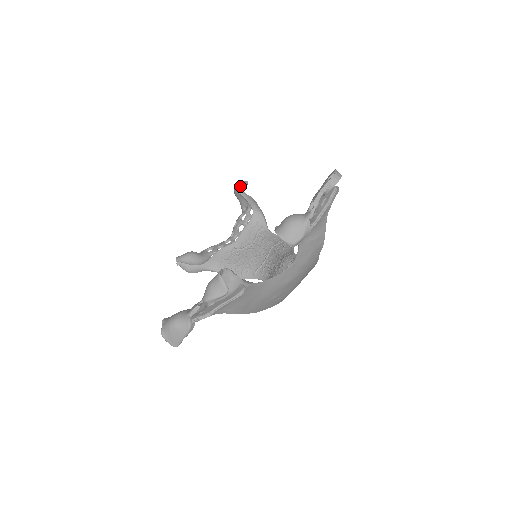
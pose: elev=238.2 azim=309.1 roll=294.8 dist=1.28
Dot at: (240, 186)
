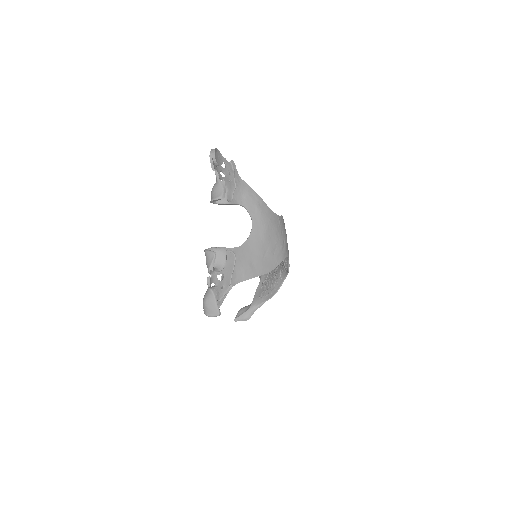
Dot at: occluded
